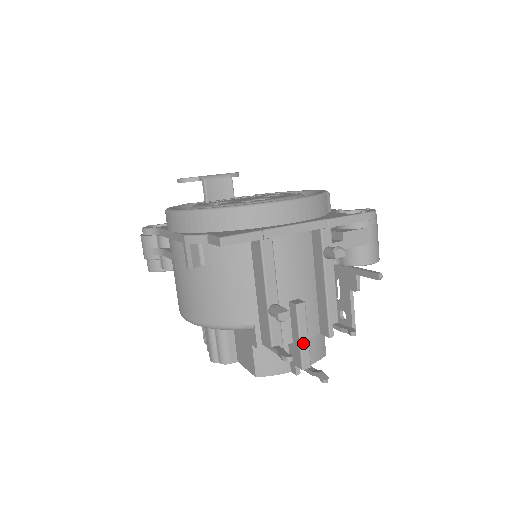
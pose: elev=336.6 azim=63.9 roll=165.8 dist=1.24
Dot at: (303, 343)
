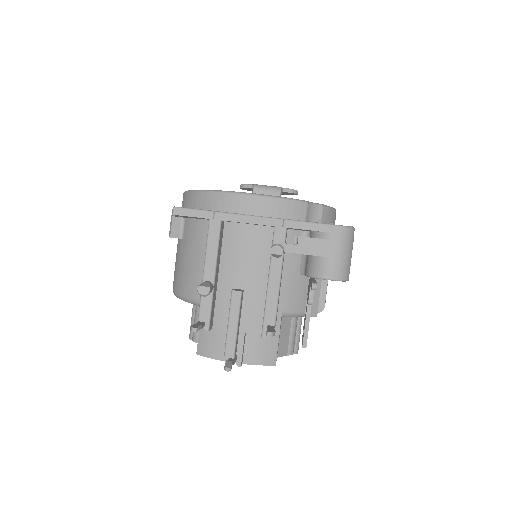
Dot at: (230, 331)
